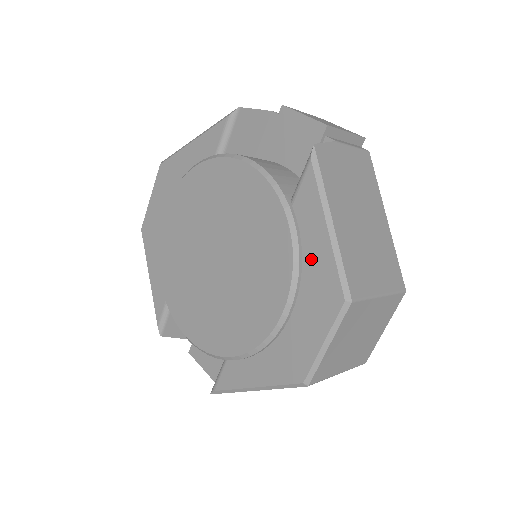
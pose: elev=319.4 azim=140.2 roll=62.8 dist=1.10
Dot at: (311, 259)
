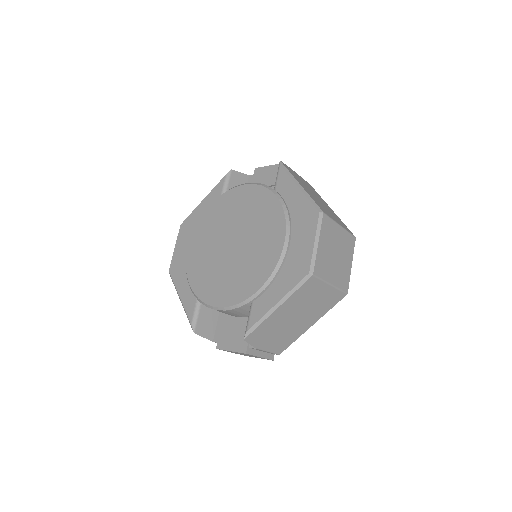
Dot at: (294, 207)
